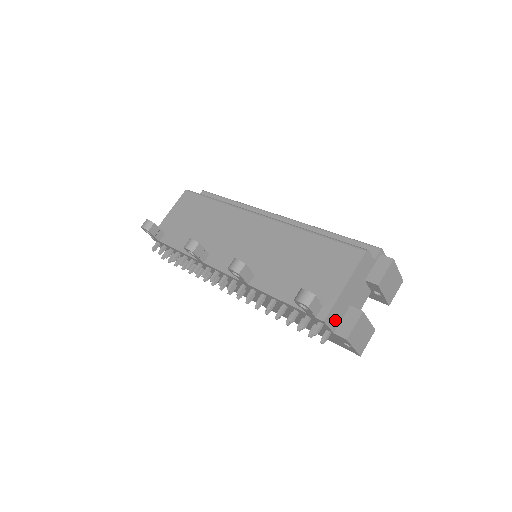
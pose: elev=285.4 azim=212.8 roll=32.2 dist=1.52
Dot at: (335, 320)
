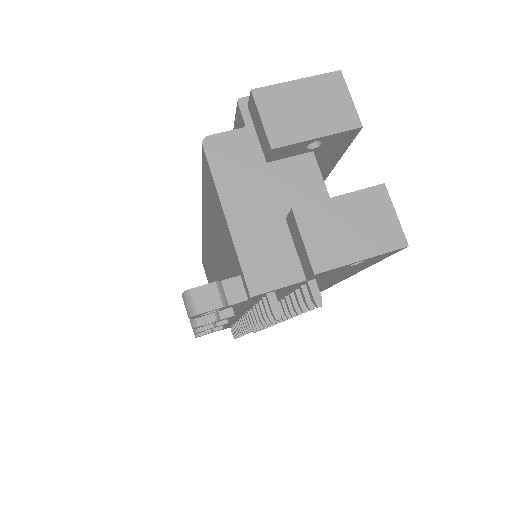
Dot at: (279, 267)
